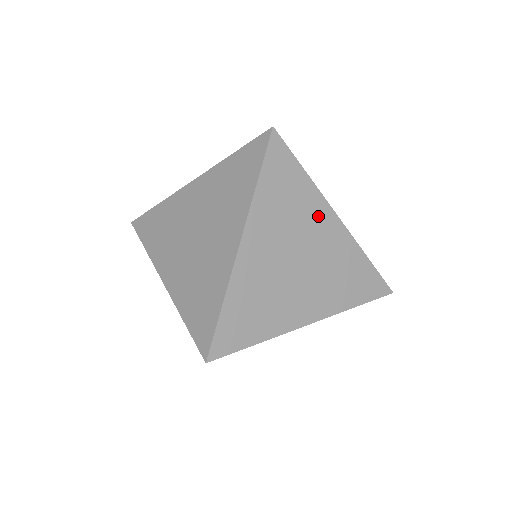
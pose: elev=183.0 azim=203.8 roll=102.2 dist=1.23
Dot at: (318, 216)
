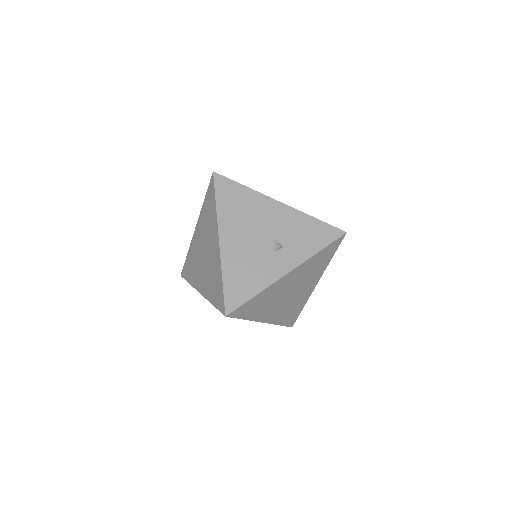
Dot at: (280, 285)
